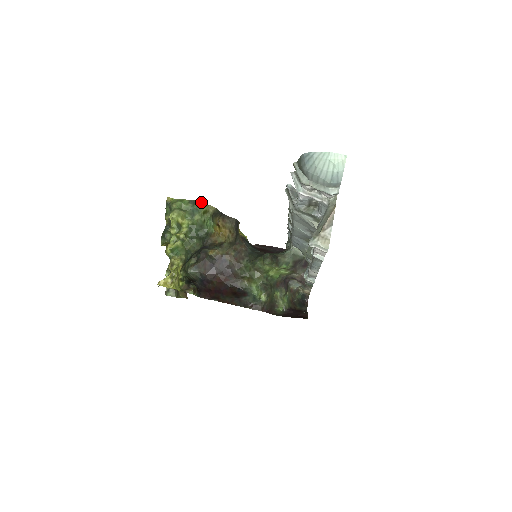
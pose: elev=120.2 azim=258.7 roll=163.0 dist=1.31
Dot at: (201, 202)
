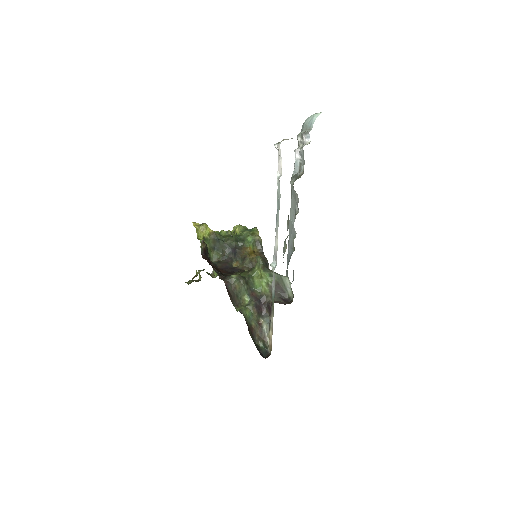
Dot at: (256, 228)
